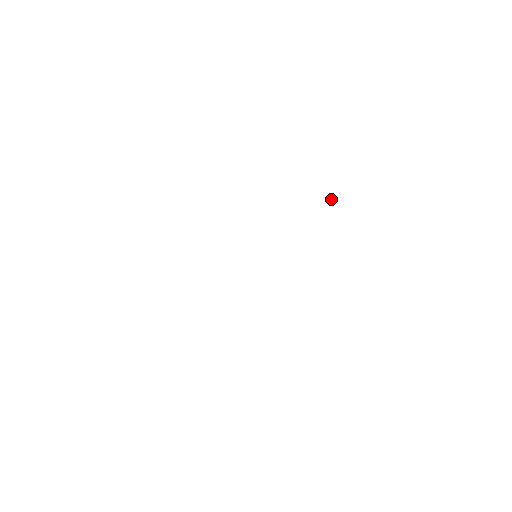
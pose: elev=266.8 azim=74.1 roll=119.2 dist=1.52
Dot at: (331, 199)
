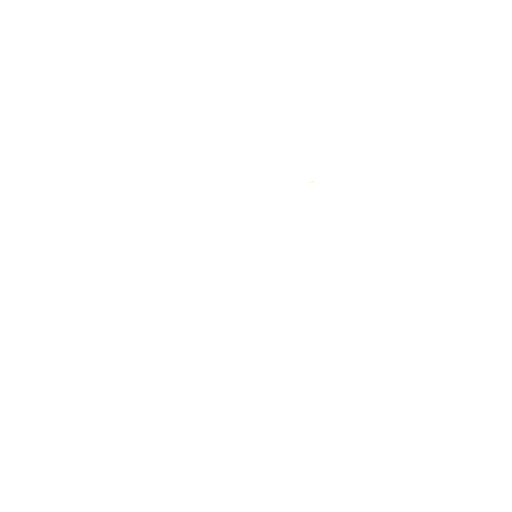
Dot at: occluded
